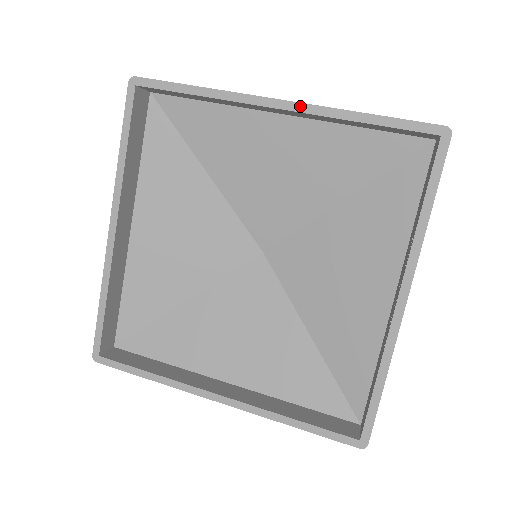
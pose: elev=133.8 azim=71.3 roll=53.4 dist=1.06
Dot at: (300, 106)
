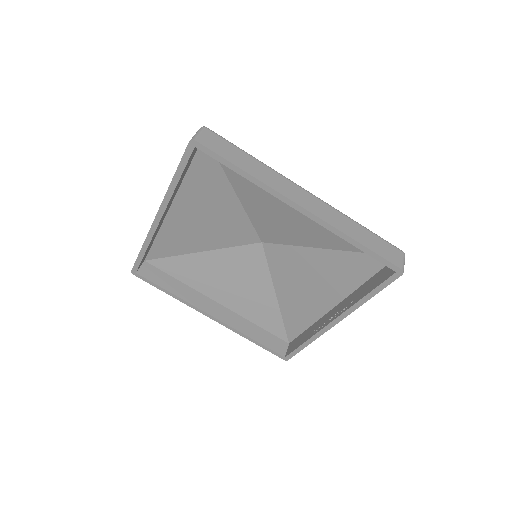
Dot at: (316, 218)
